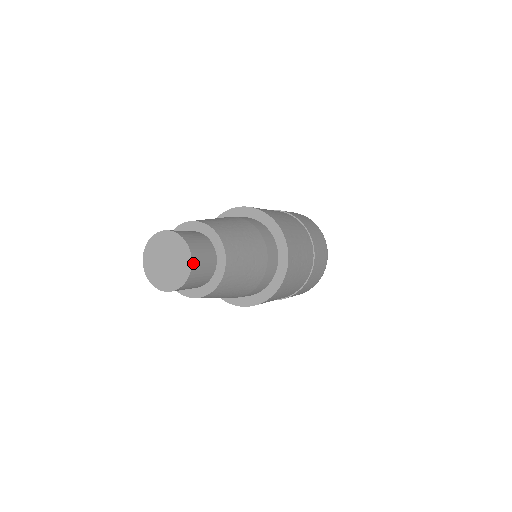
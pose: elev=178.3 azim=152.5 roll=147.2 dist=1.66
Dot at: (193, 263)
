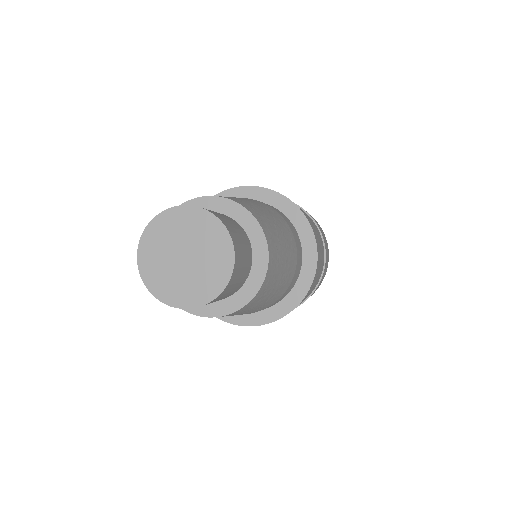
Dot at: (212, 301)
